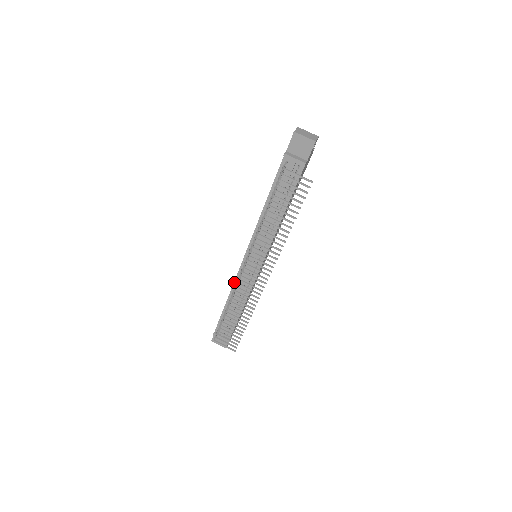
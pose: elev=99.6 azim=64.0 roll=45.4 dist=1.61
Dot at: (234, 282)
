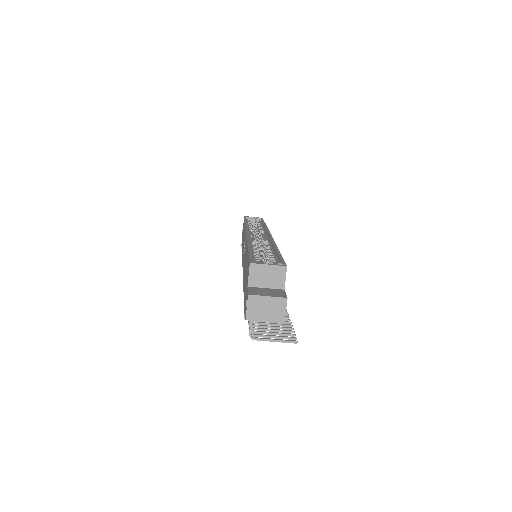
Dot at: occluded
